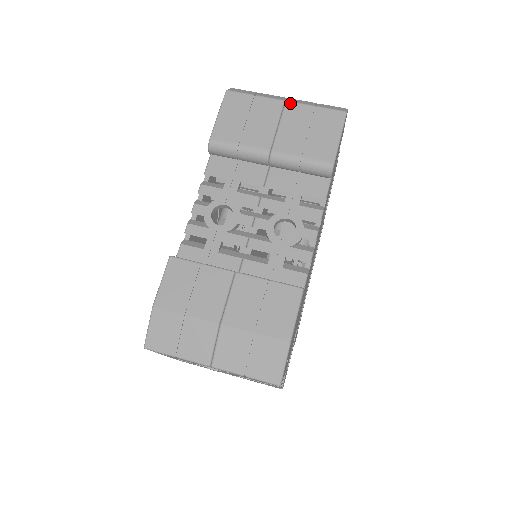
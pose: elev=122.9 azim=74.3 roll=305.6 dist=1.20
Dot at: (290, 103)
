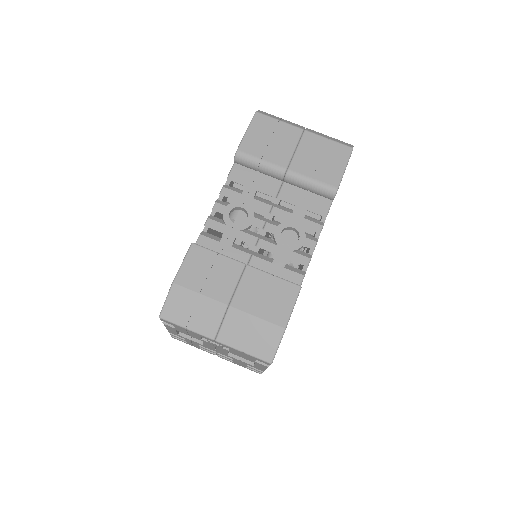
Dot at: (308, 132)
